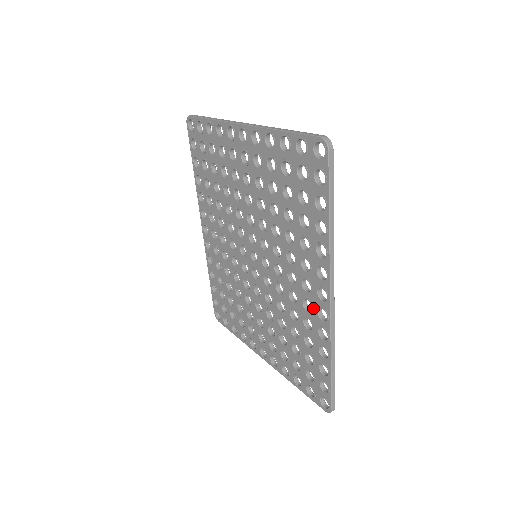
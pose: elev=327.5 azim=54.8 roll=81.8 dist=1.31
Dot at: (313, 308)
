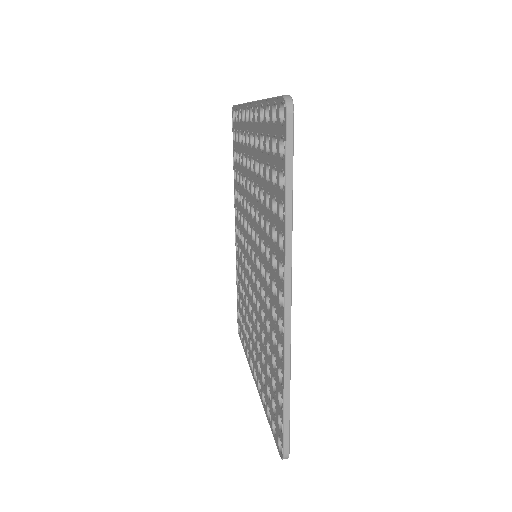
Dot at: (277, 317)
